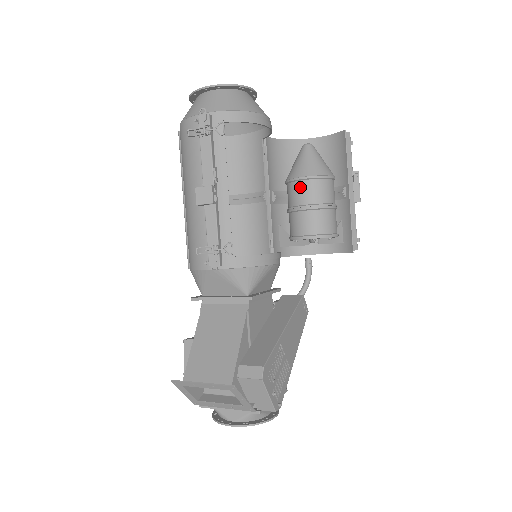
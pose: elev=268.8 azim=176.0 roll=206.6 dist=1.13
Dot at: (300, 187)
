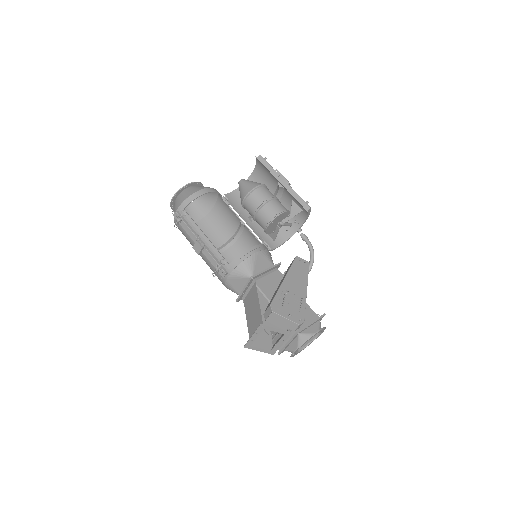
Dot at: (247, 205)
